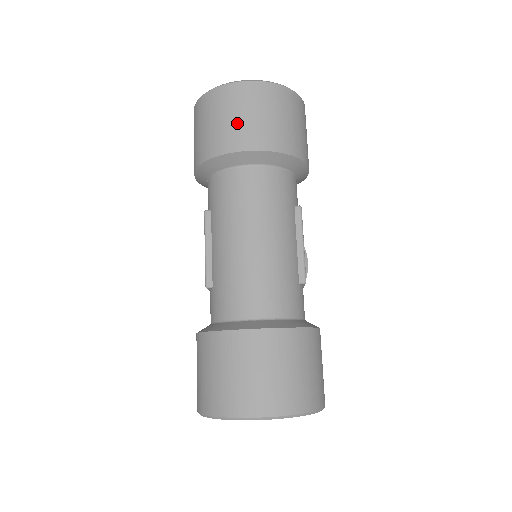
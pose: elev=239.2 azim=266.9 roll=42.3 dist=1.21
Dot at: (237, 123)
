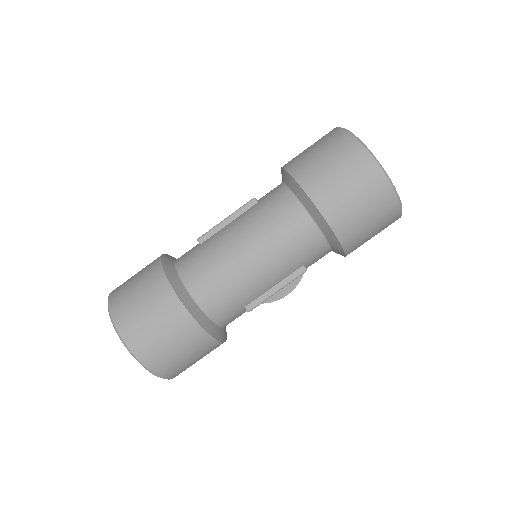
Dot at: (333, 179)
